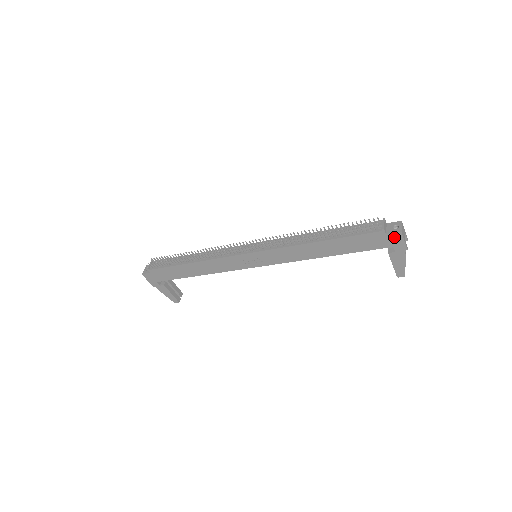
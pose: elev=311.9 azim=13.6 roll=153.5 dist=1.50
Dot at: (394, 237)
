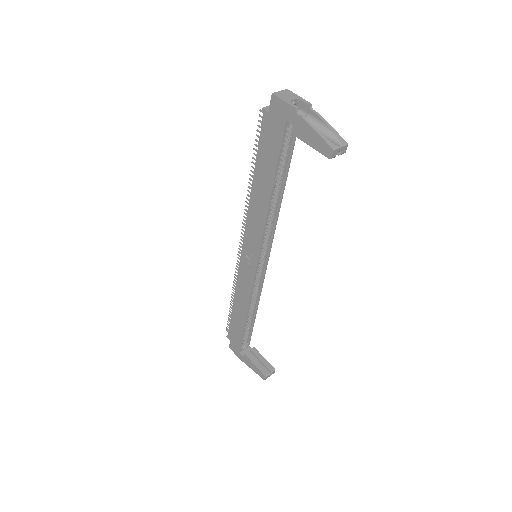
Dot at: (275, 107)
